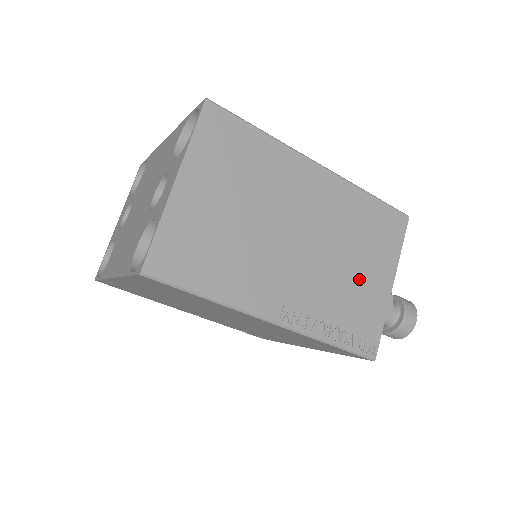
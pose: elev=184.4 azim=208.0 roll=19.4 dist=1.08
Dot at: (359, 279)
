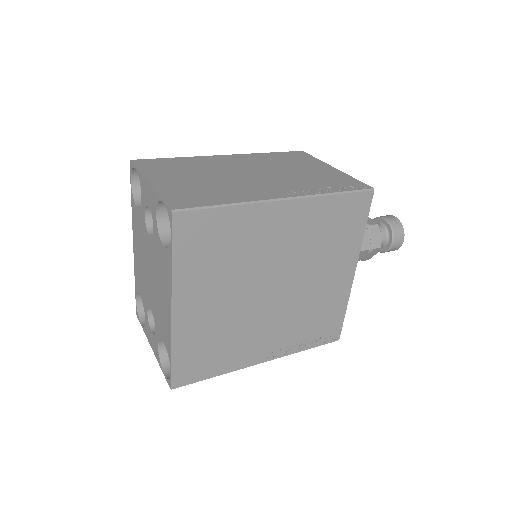
Dot at: (310, 172)
